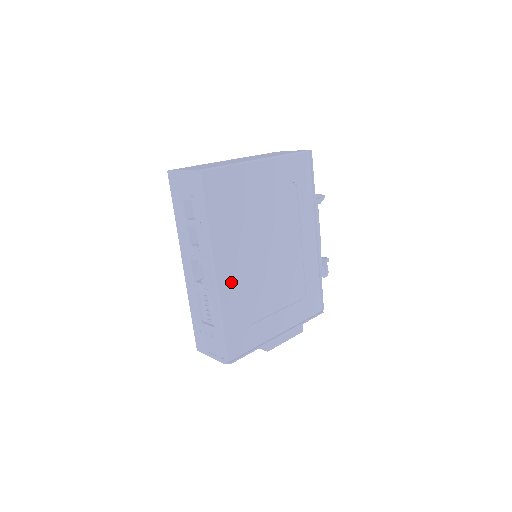
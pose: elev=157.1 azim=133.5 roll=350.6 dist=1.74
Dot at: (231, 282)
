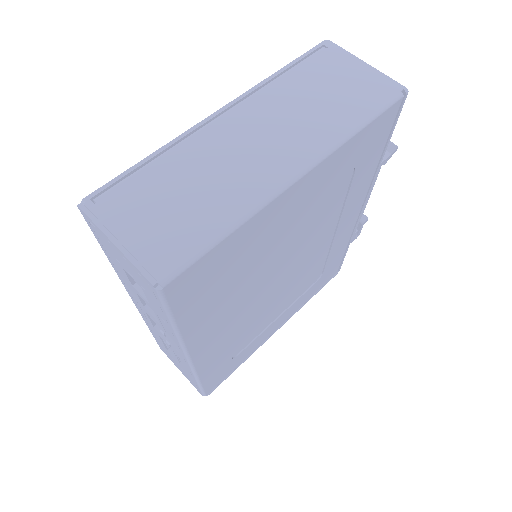
Dot at: (215, 348)
